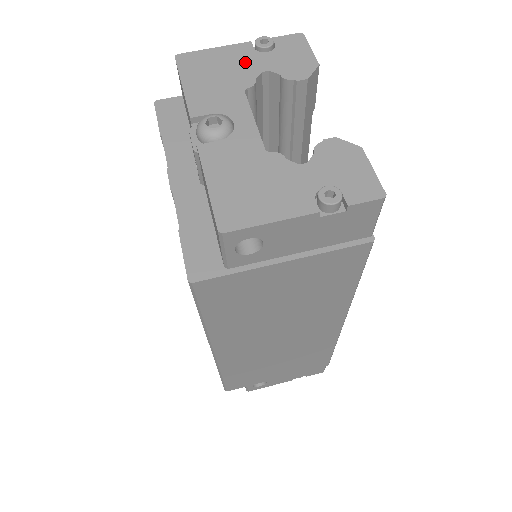
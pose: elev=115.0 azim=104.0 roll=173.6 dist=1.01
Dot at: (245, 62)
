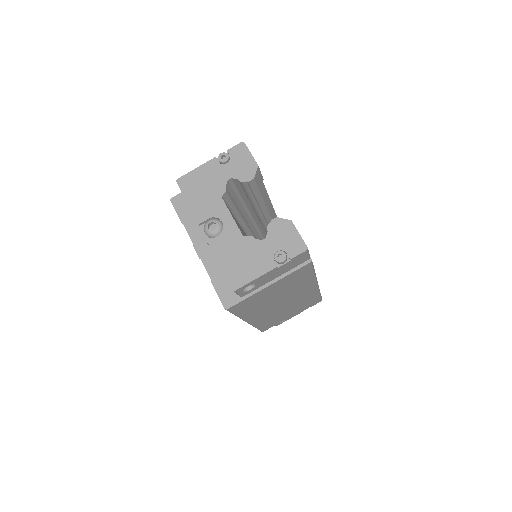
Dot at: (216, 175)
